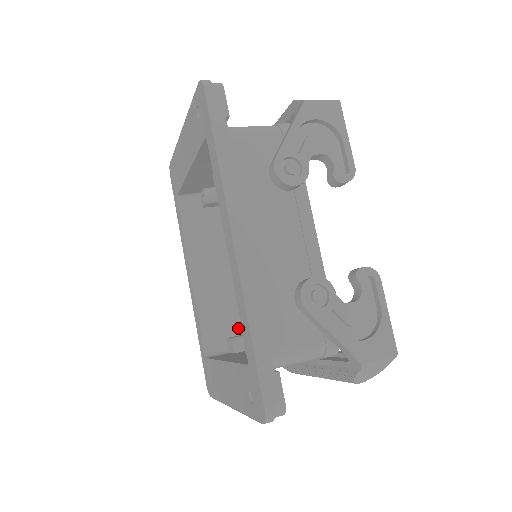
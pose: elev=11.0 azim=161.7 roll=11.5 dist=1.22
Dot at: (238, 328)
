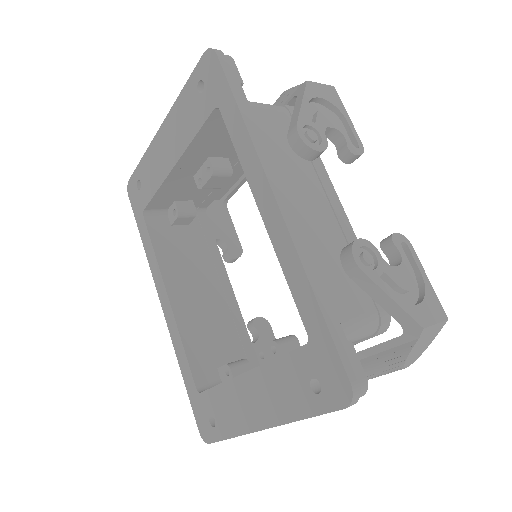
Dot at: (228, 356)
